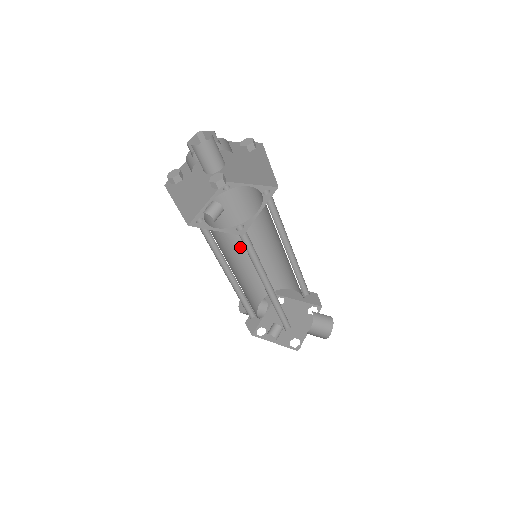
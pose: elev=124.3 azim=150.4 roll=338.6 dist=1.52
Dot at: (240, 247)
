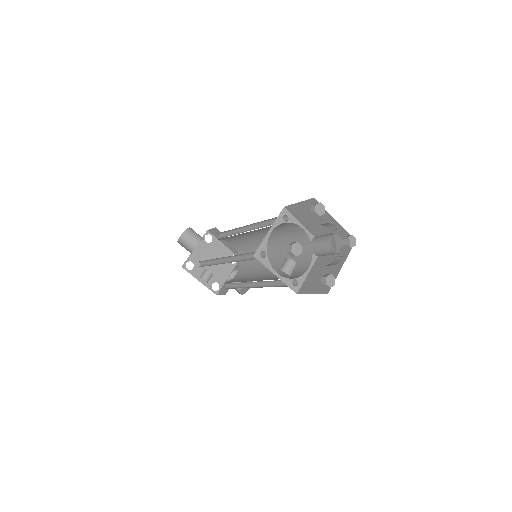
Dot at: occluded
